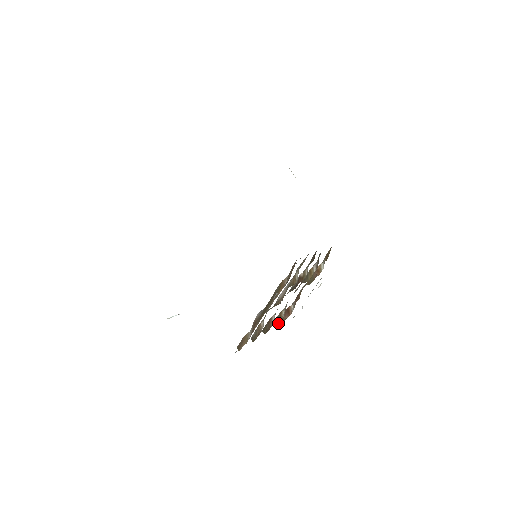
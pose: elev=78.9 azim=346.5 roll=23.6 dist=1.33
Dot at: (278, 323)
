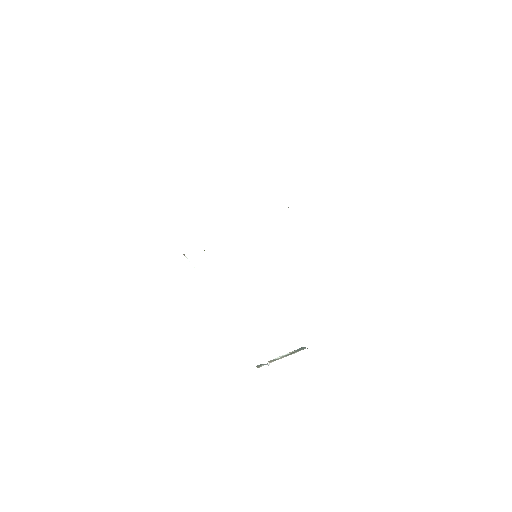
Dot at: occluded
